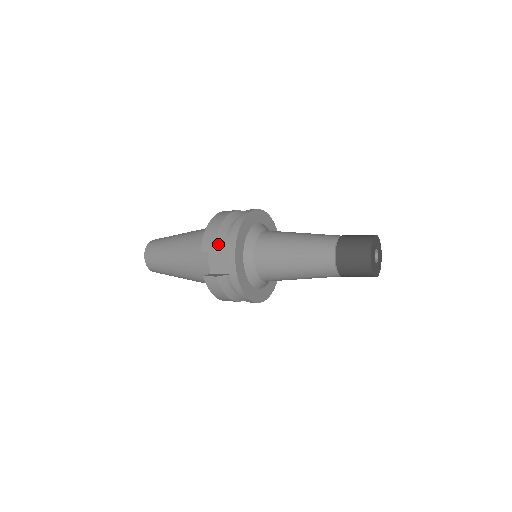
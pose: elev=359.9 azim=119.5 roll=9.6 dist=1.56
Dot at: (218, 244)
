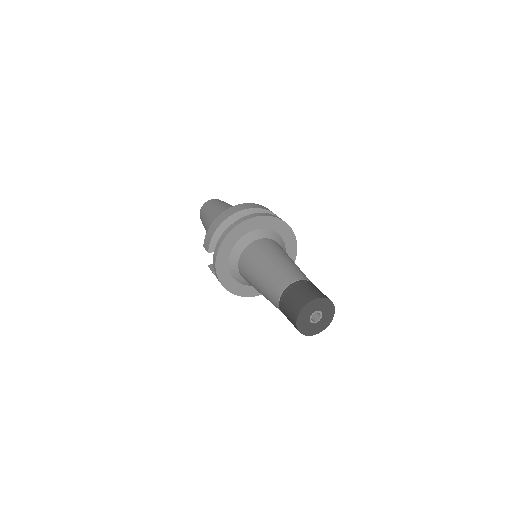
Dot at: (212, 247)
